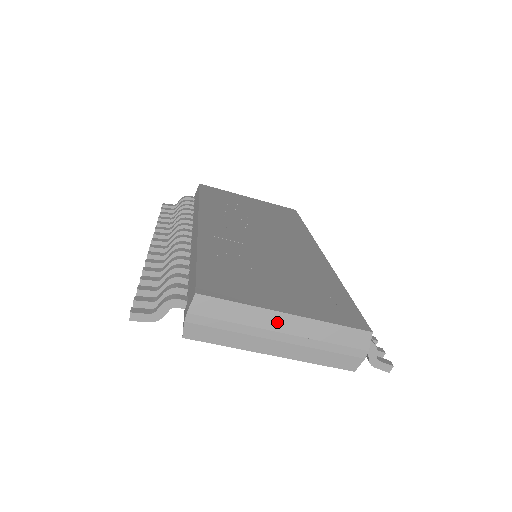
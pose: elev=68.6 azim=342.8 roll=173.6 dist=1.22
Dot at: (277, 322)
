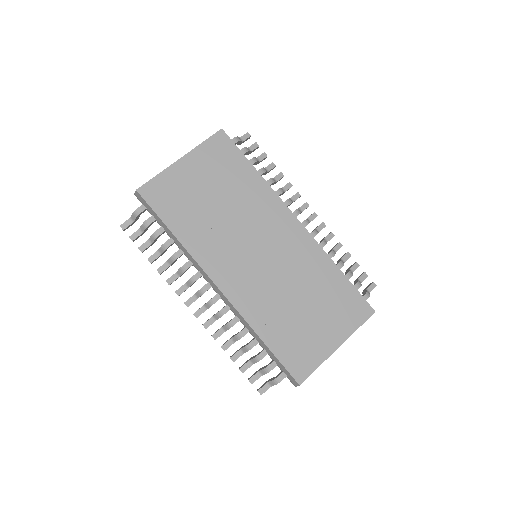
Dot at: occluded
